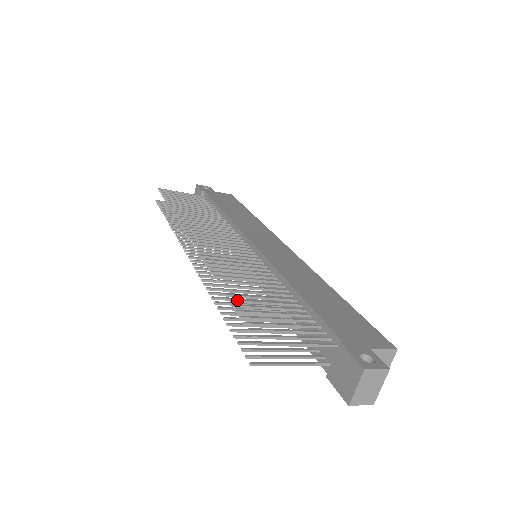
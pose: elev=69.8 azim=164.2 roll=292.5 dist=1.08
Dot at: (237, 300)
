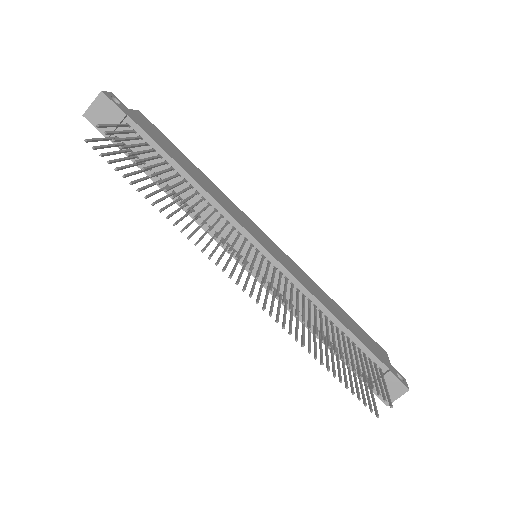
Dot at: occluded
